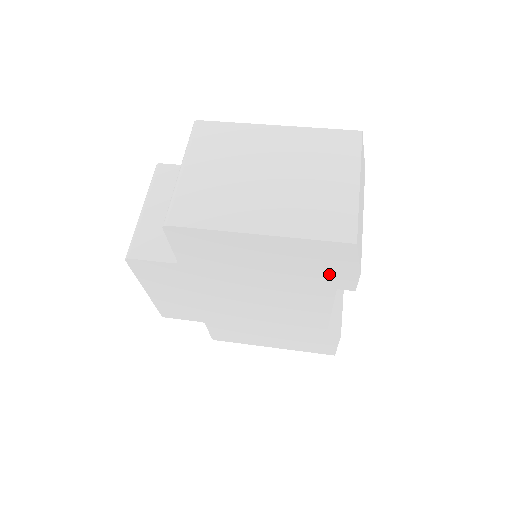
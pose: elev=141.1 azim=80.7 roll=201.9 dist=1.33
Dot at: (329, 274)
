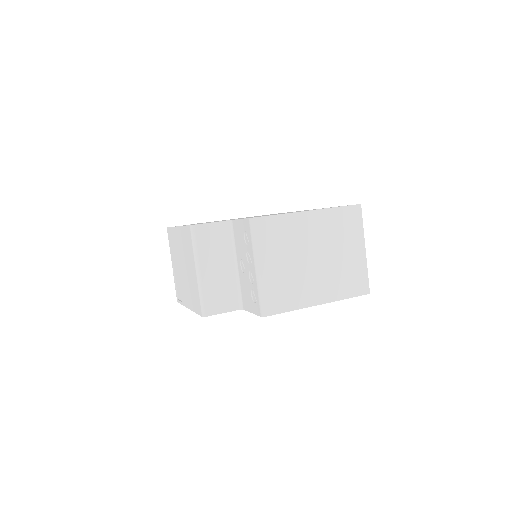
Dot at: occluded
